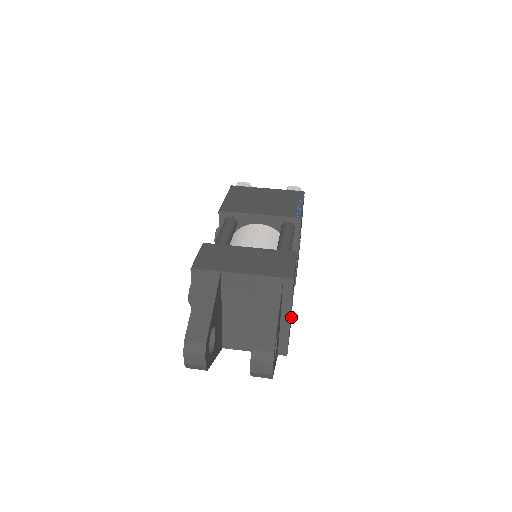
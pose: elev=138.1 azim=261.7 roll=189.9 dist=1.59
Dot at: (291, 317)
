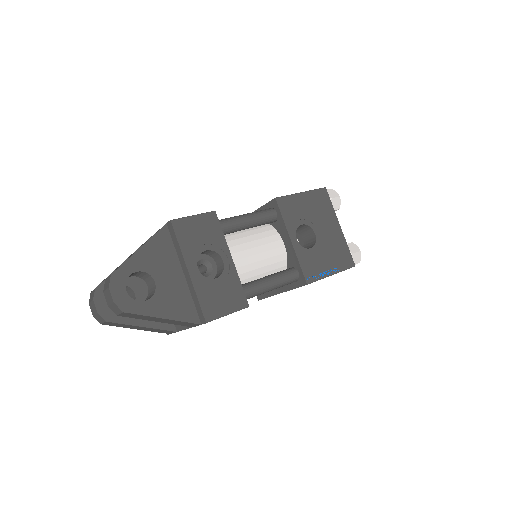
Dot at: (243, 294)
